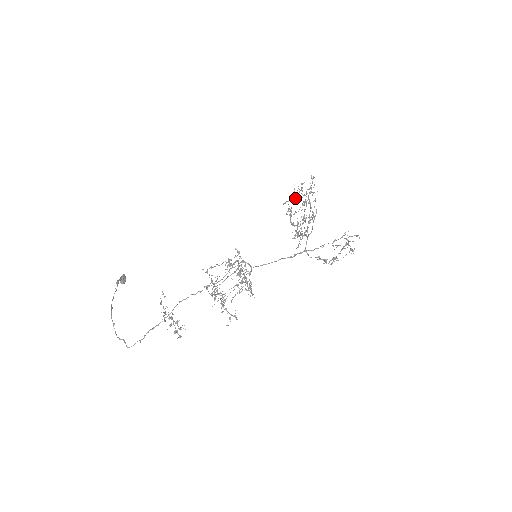
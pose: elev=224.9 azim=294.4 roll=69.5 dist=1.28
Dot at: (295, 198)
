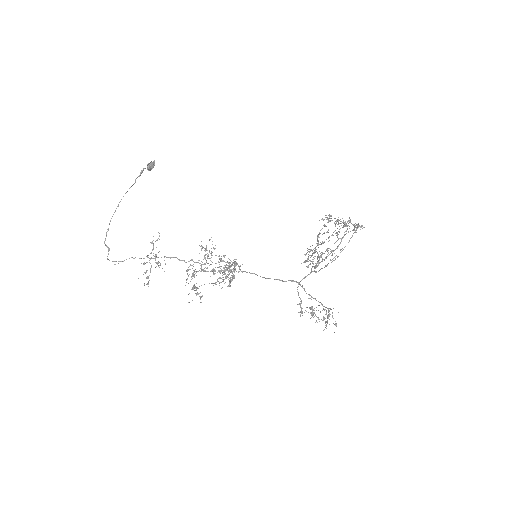
Dot at: (337, 220)
